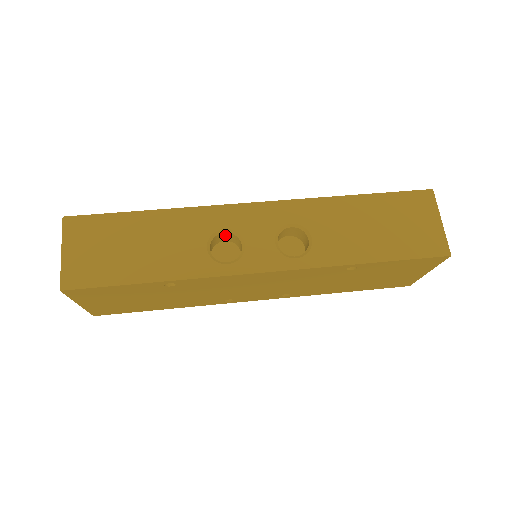
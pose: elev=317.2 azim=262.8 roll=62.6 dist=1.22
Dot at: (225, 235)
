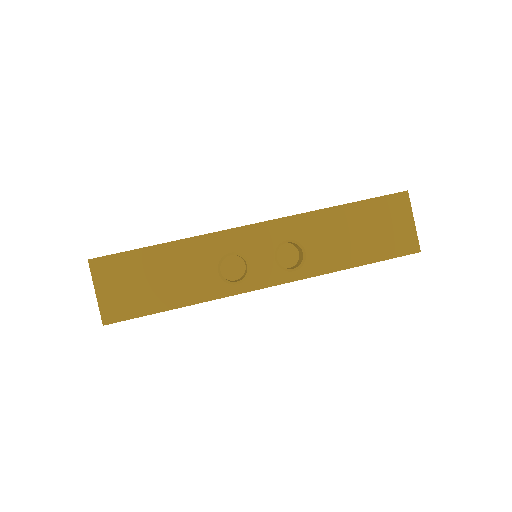
Dot at: occluded
